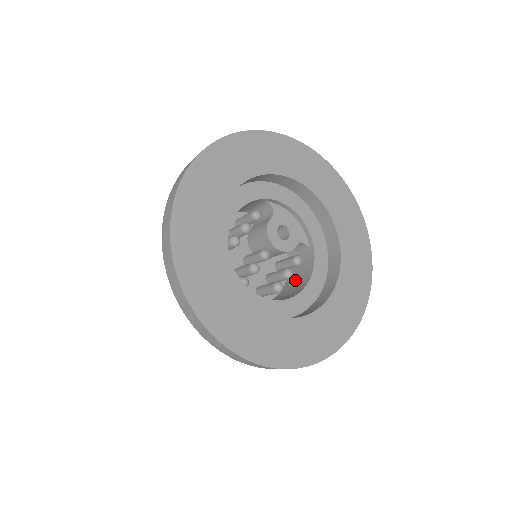
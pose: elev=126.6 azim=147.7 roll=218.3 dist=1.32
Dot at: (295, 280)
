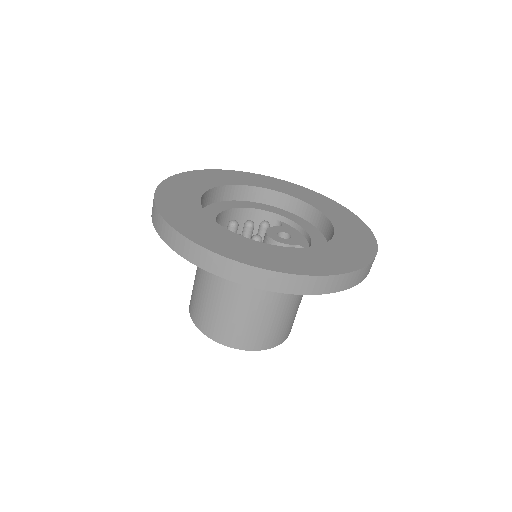
Dot at: occluded
